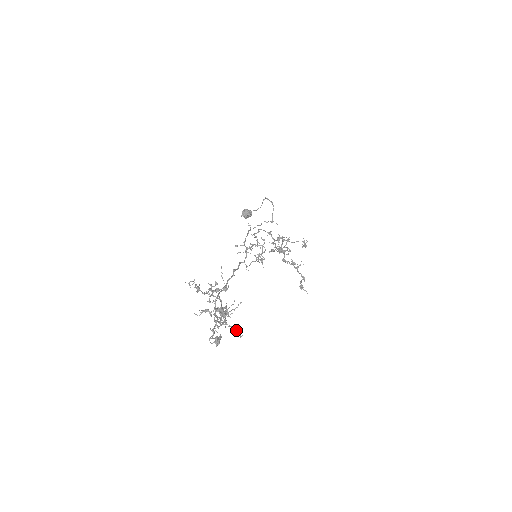
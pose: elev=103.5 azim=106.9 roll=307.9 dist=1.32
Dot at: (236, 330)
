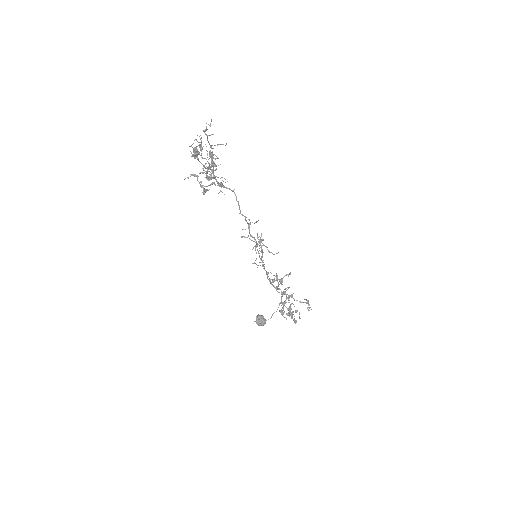
Dot at: occluded
